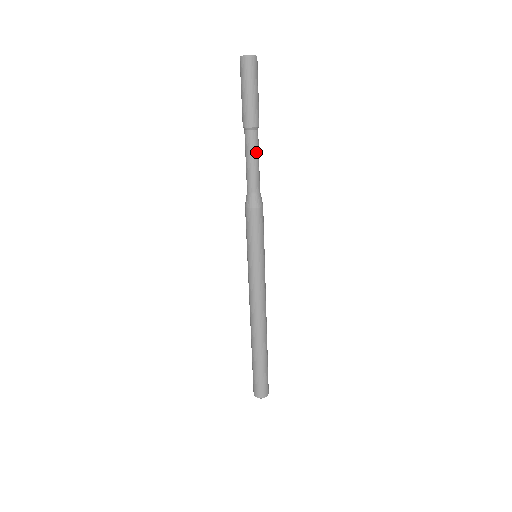
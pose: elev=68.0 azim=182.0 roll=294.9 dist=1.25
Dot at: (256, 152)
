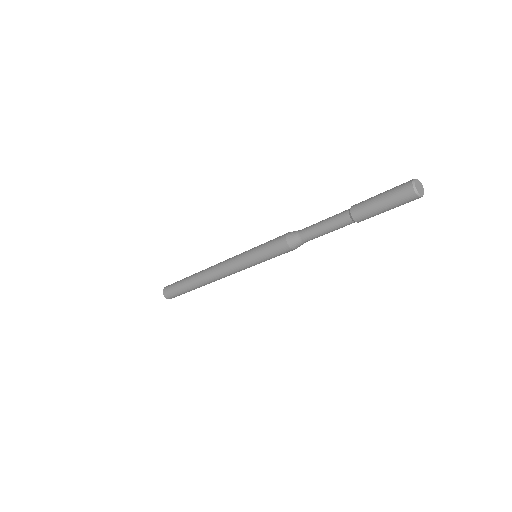
Dot at: (339, 228)
